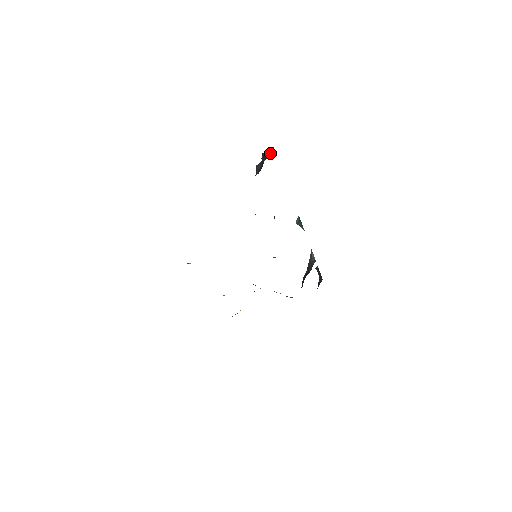
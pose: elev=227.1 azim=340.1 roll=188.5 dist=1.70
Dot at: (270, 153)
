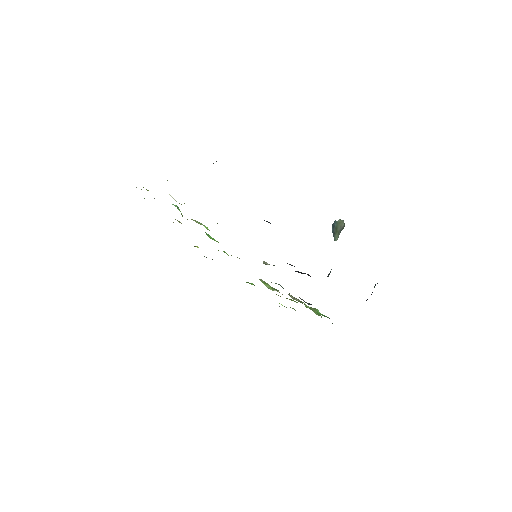
Dot at: occluded
